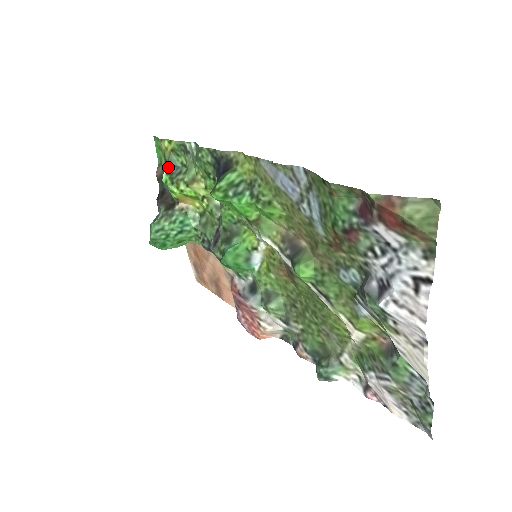
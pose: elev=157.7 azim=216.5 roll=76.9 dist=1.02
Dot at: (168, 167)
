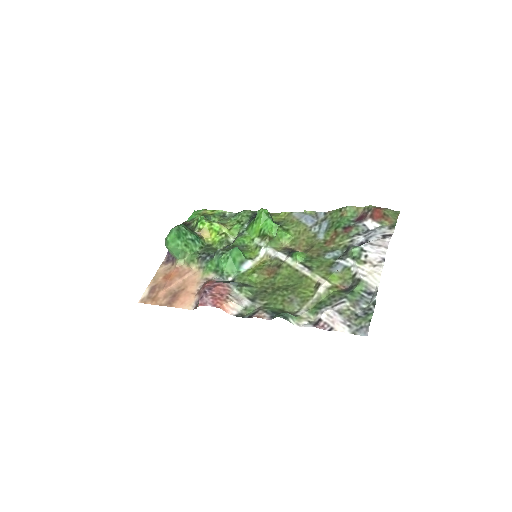
Dot at: occluded
